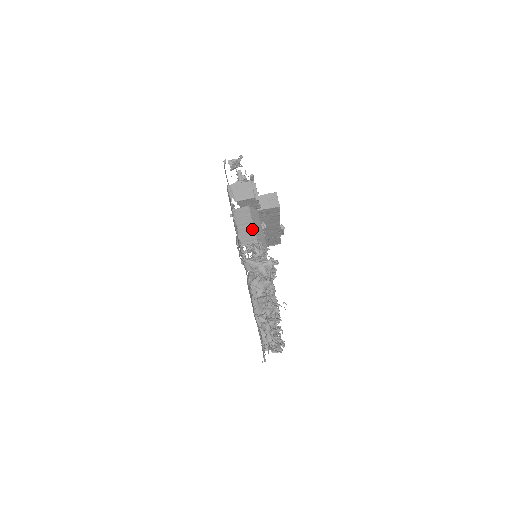
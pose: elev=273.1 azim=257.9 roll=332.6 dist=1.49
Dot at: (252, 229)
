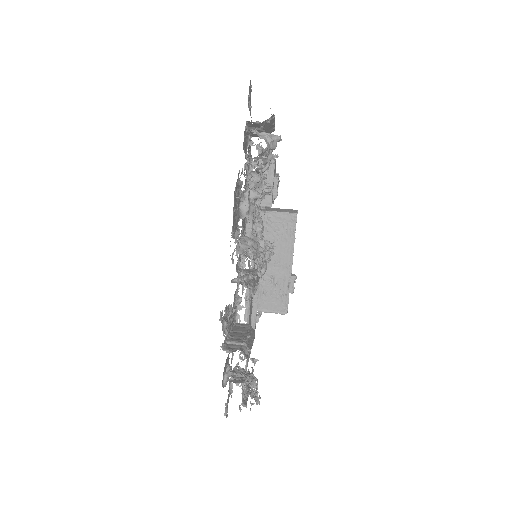
Dot at: occluded
